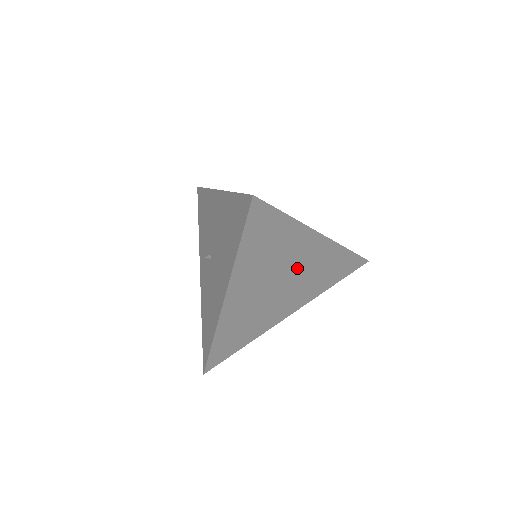
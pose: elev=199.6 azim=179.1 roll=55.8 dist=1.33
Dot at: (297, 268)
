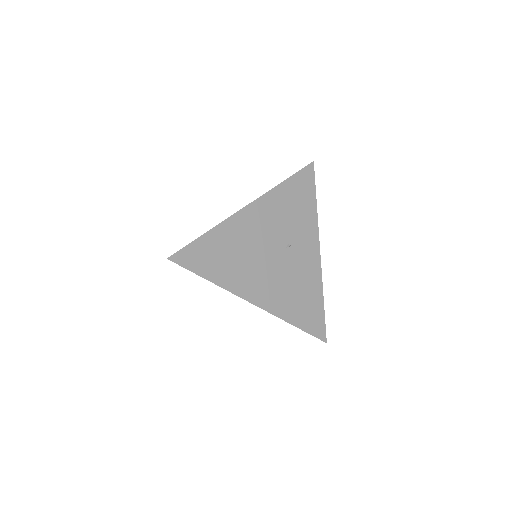
Dot at: occluded
